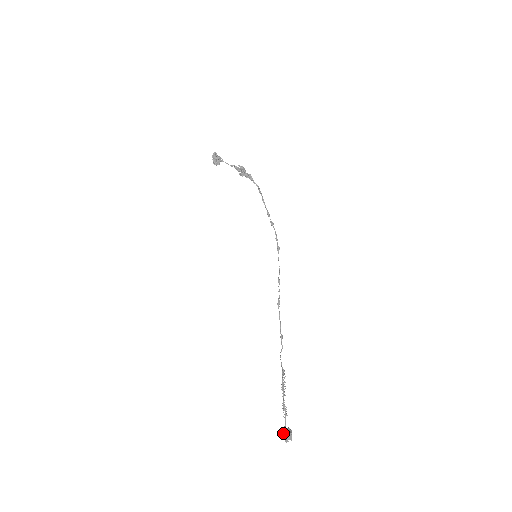
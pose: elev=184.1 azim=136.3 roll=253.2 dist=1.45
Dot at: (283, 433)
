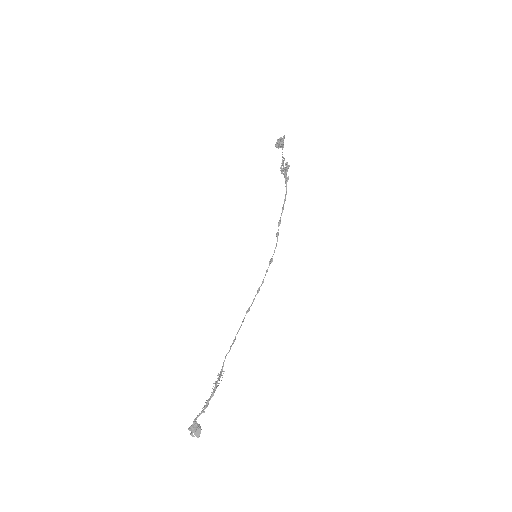
Dot at: (194, 427)
